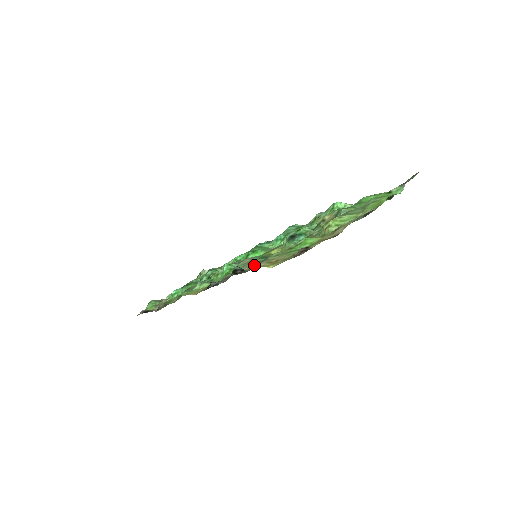
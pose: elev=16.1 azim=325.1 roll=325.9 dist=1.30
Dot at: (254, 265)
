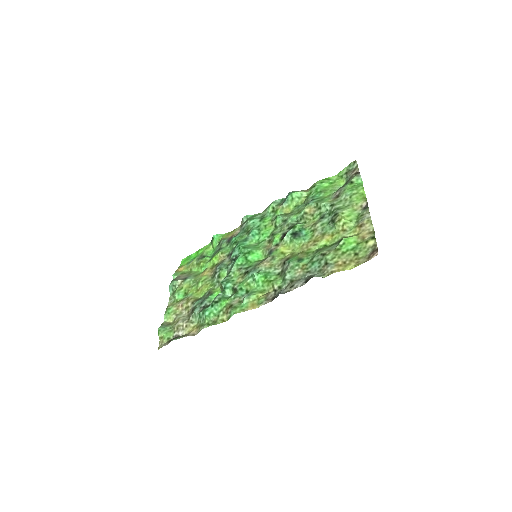
Dot at: (305, 269)
